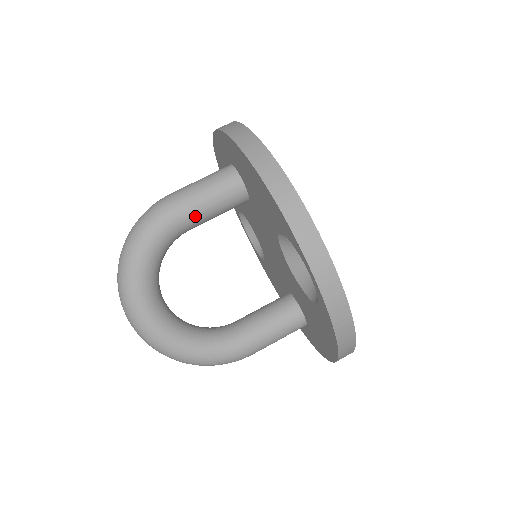
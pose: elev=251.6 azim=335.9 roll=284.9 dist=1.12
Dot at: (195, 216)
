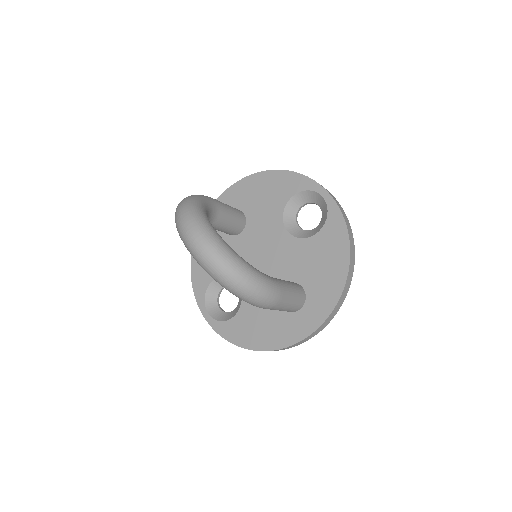
Dot at: (224, 208)
